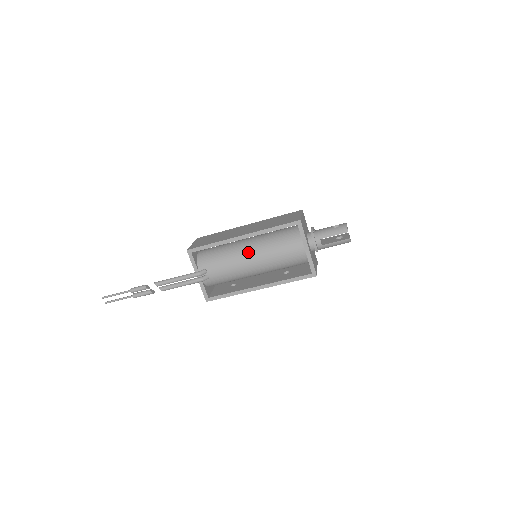
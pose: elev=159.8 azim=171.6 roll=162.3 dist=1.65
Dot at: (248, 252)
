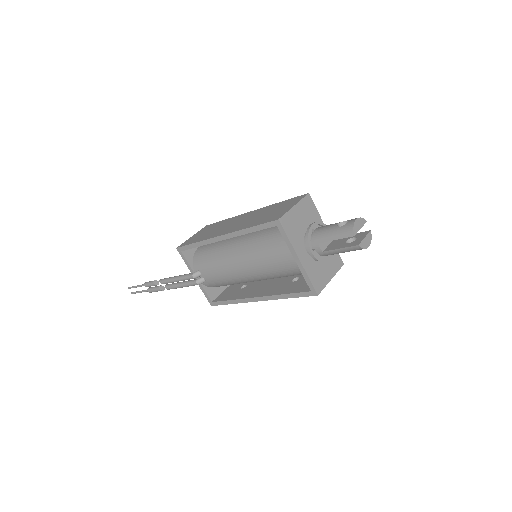
Dot at: (235, 255)
